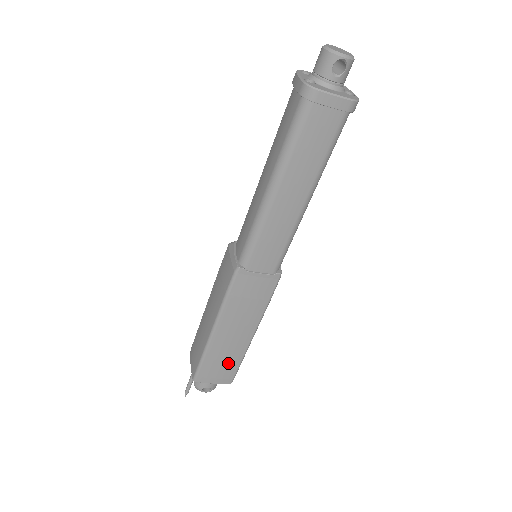
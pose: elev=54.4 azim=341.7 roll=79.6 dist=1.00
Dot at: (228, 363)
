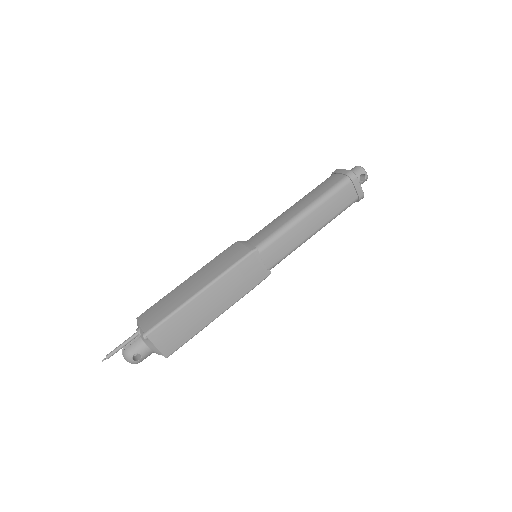
Dot at: (184, 331)
